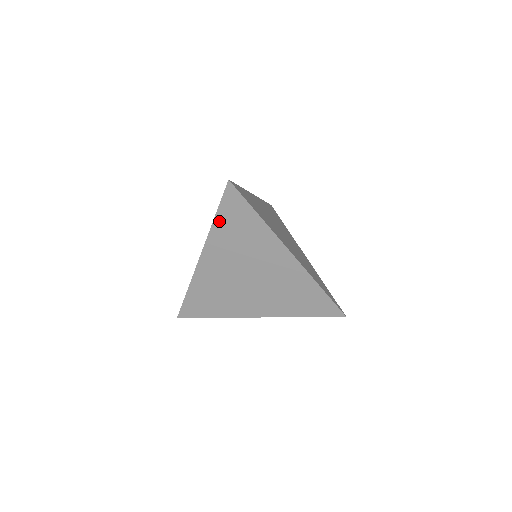
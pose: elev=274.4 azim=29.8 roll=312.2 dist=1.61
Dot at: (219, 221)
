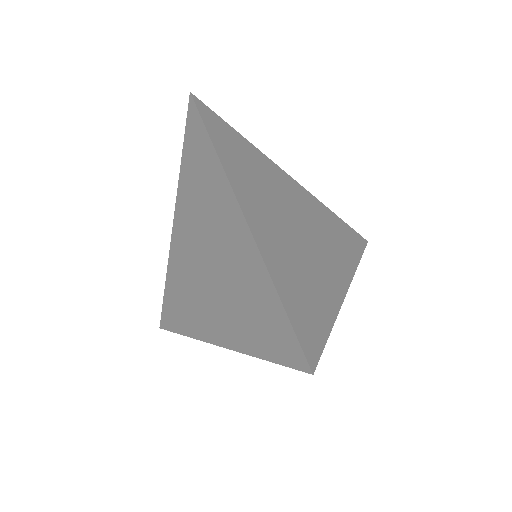
Dot at: (185, 162)
